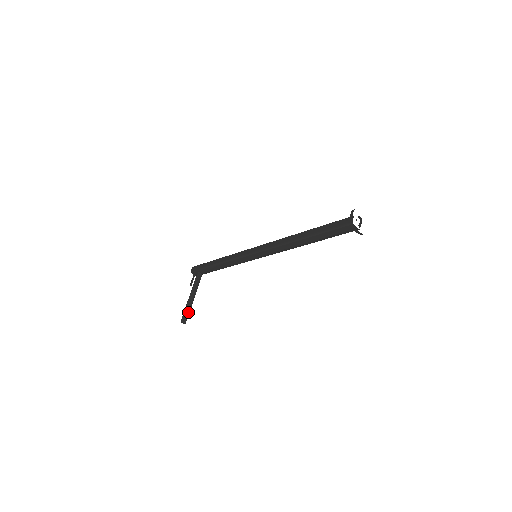
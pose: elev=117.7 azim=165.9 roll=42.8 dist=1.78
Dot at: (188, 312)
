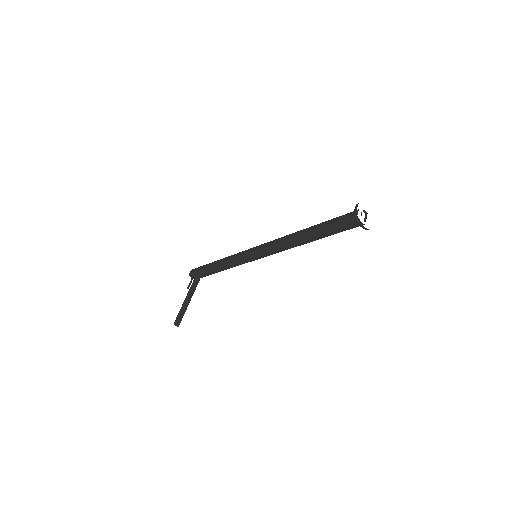
Dot at: (182, 314)
